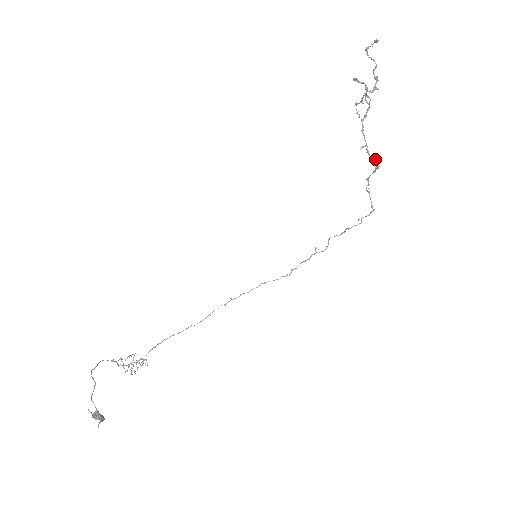
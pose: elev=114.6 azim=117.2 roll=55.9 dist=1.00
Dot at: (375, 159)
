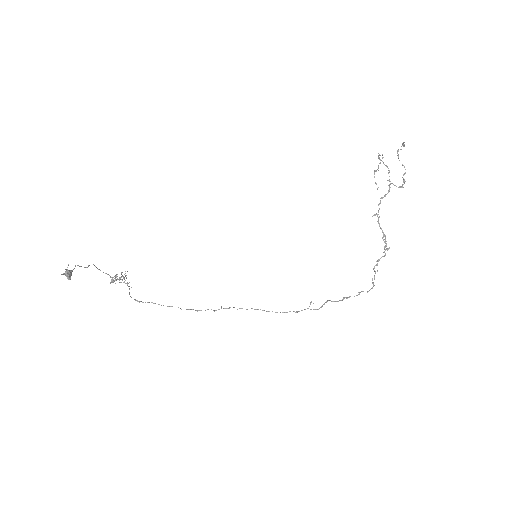
Dot at: (384, 234)
